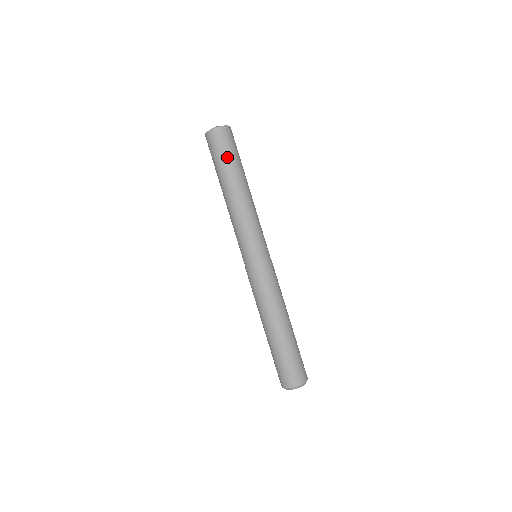
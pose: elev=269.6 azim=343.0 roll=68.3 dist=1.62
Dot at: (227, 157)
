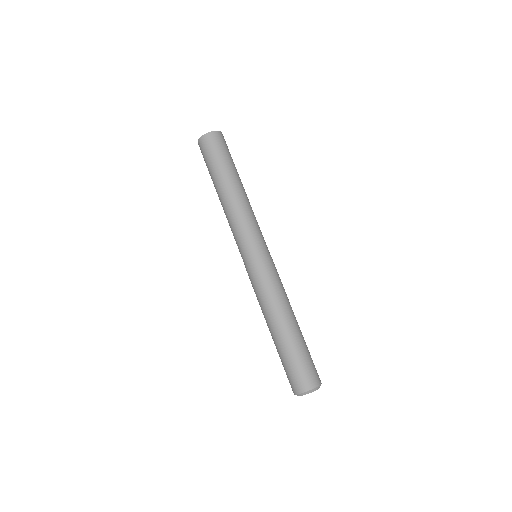
Dot at: (216, 161)
